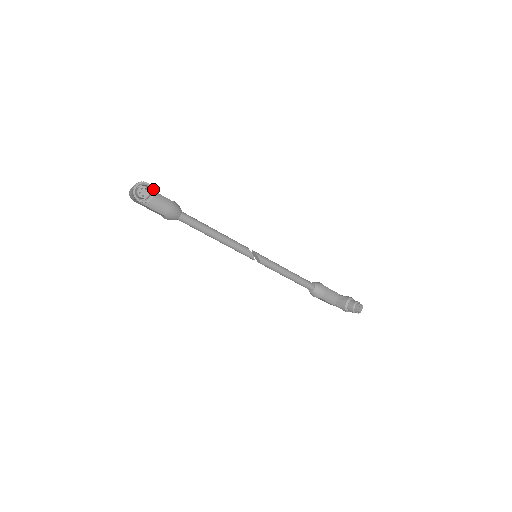
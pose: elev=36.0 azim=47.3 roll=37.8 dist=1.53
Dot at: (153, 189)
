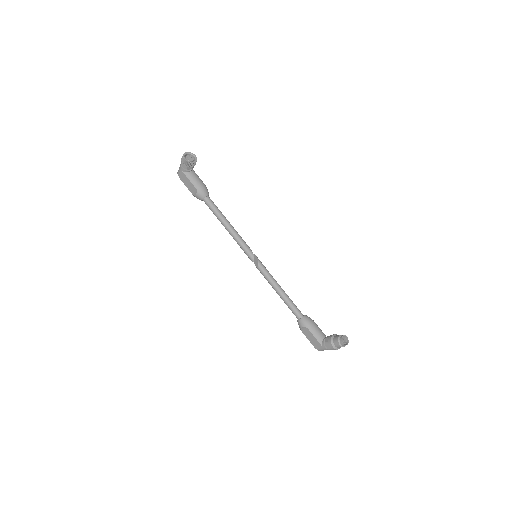
Dot at: occluded
